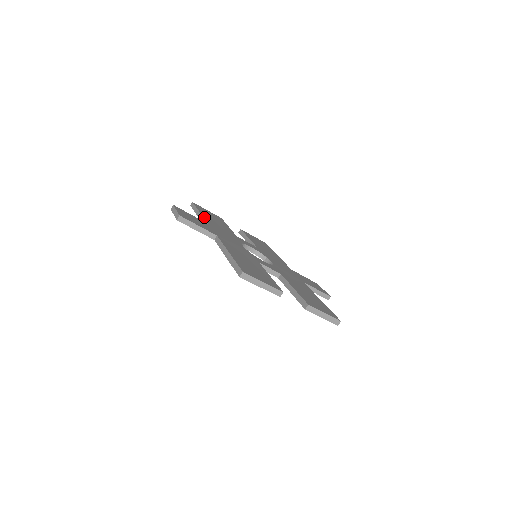
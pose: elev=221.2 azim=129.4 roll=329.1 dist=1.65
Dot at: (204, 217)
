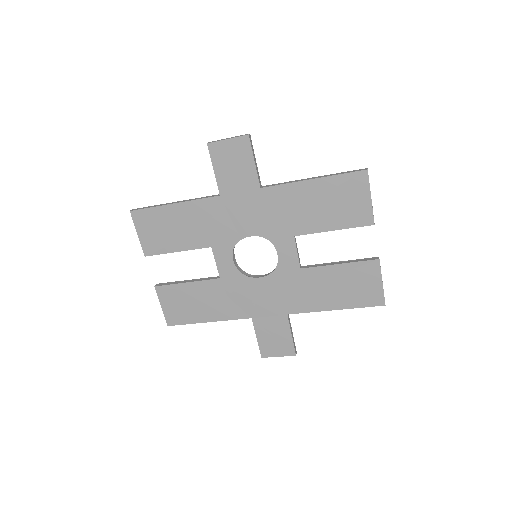
Dot at: (194, 200)
